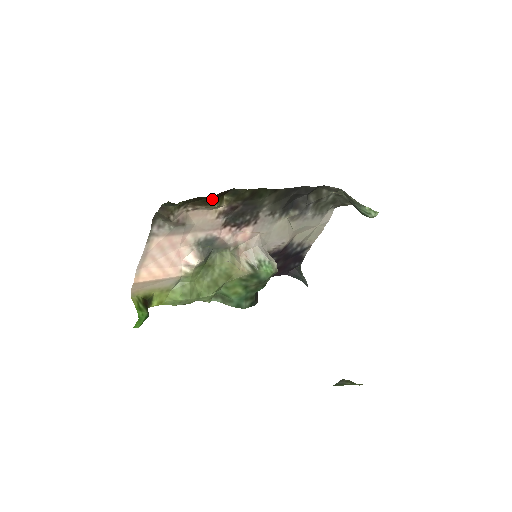
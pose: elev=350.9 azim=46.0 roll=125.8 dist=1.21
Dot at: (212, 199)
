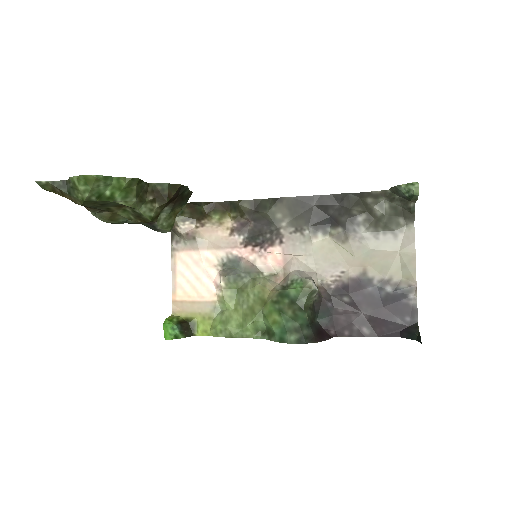
Dot at: (206, 210)
